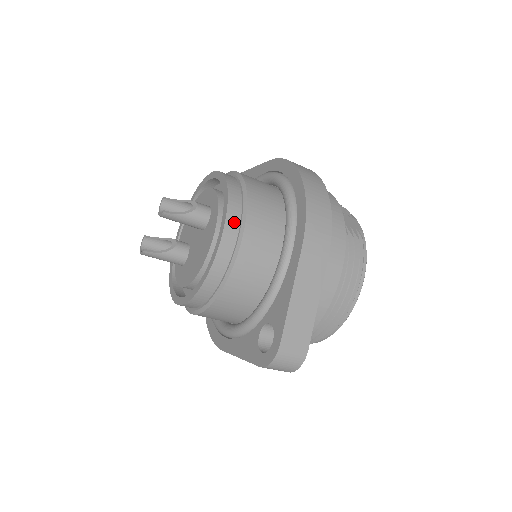
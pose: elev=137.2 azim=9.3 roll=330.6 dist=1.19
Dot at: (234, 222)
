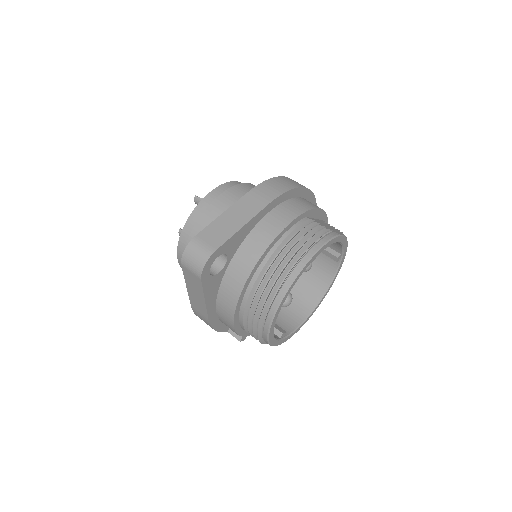
Dot at: (223, 189)
